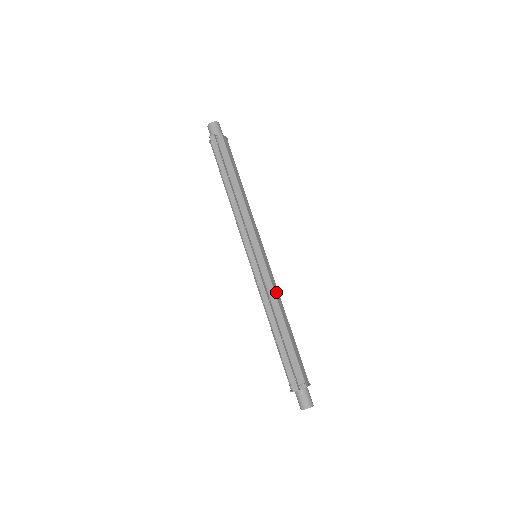
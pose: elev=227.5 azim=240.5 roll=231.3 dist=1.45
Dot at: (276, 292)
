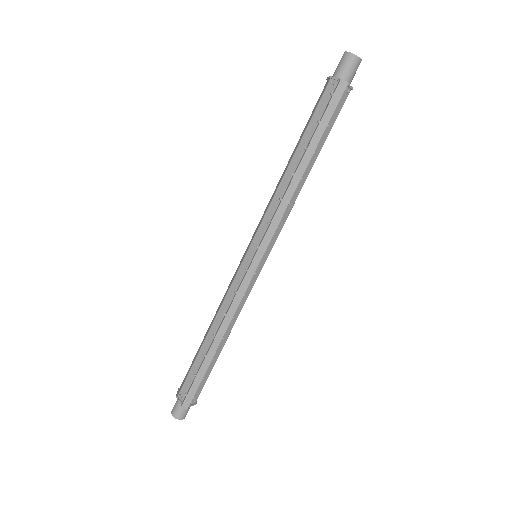
Dot at: (242, 306)
